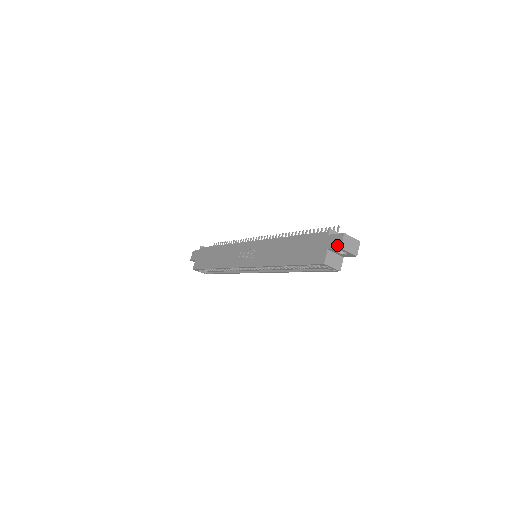
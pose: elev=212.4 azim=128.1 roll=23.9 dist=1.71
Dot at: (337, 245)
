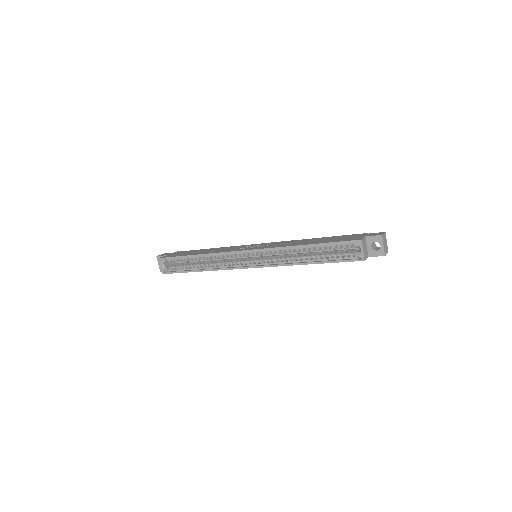
Dot at: (378, 234)
